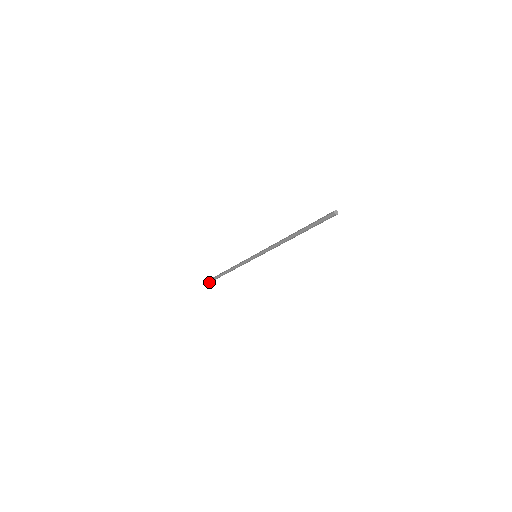
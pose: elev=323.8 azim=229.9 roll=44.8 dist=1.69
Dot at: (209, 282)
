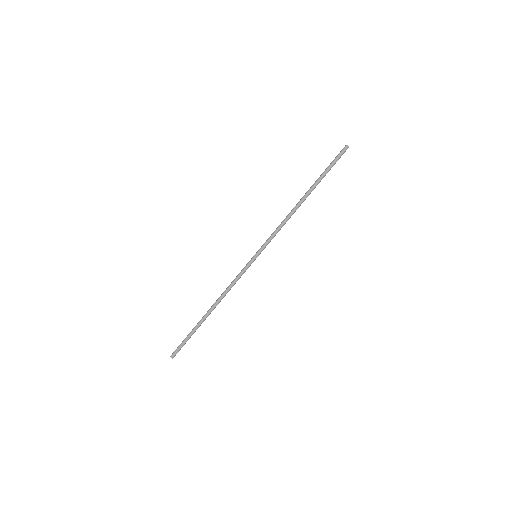
Dot at: (174, 354)
